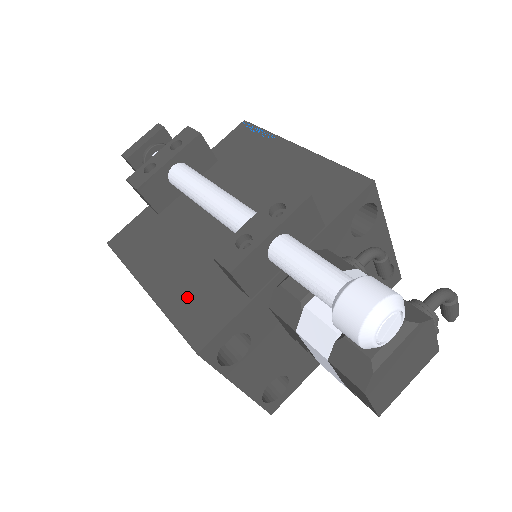
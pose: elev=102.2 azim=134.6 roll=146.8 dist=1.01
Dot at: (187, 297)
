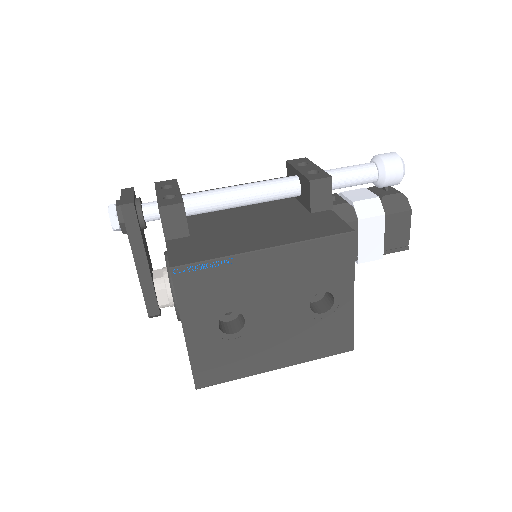
Dot at: (300, 231)
